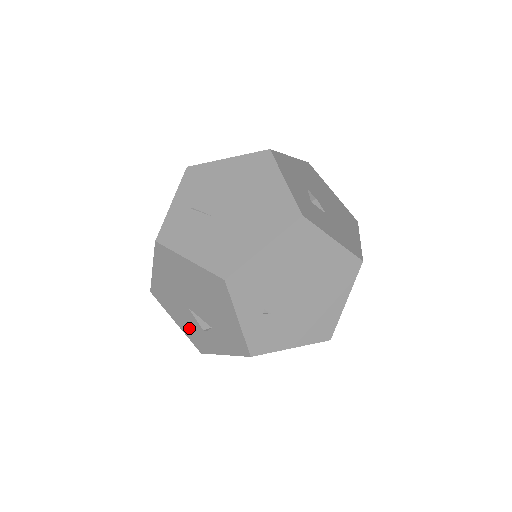
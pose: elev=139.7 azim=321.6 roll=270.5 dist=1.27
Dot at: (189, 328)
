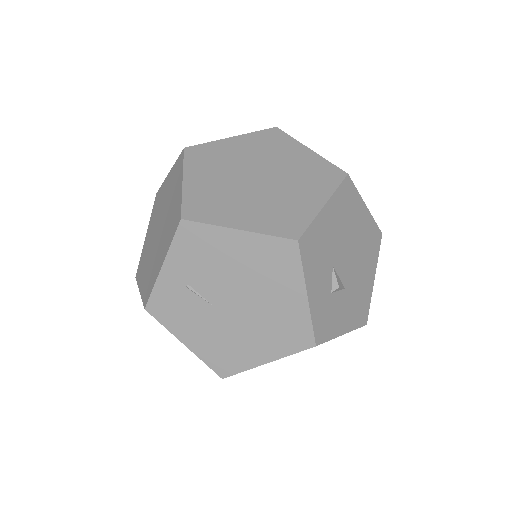
Dot at: occluded
